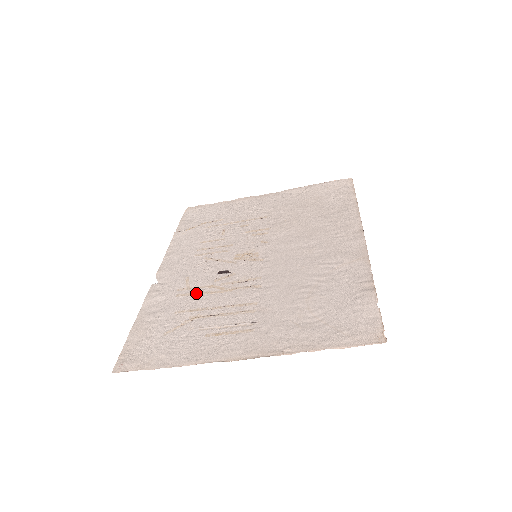
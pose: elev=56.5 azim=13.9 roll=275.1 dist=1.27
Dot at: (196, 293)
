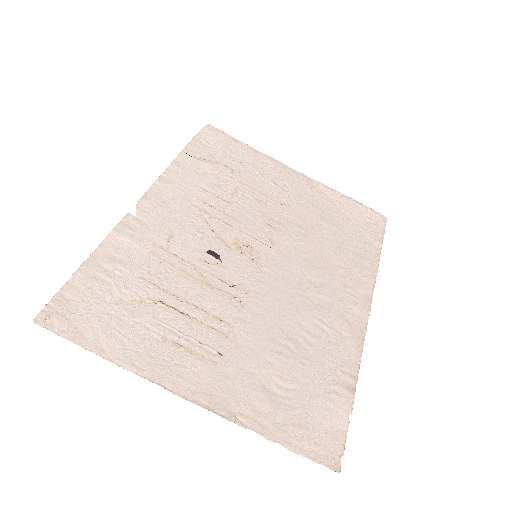
Dot at: (173, 264)
